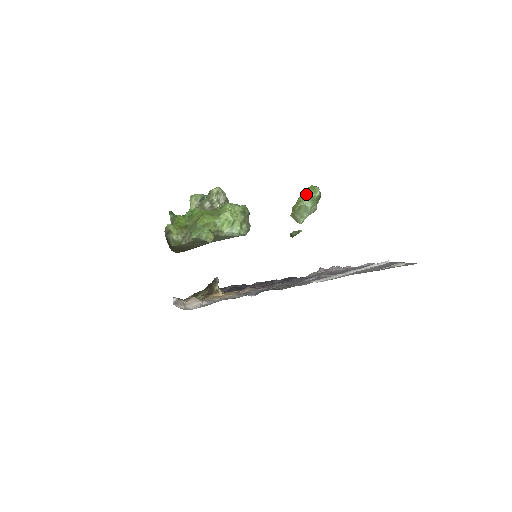
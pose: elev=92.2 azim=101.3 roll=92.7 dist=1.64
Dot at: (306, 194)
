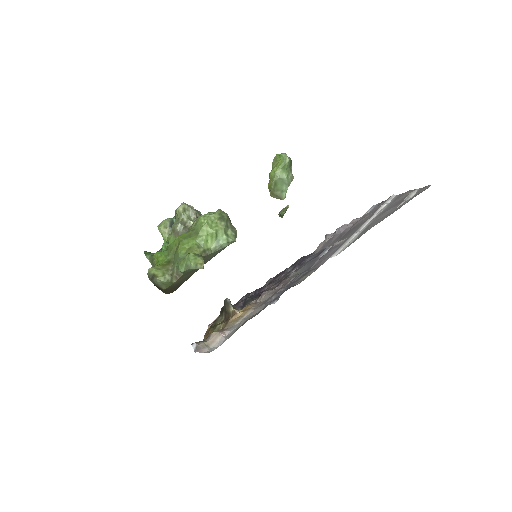
Dot at: (275, 166)
